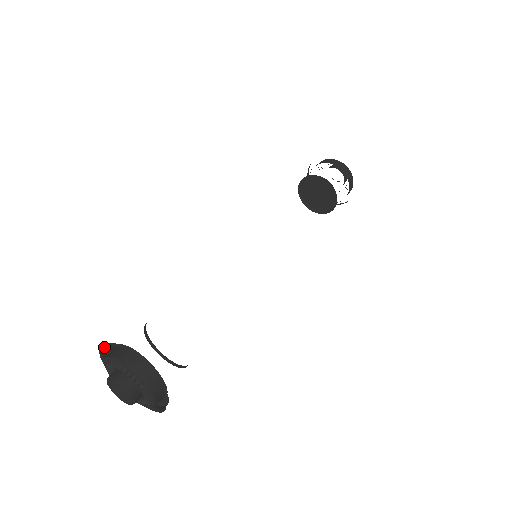
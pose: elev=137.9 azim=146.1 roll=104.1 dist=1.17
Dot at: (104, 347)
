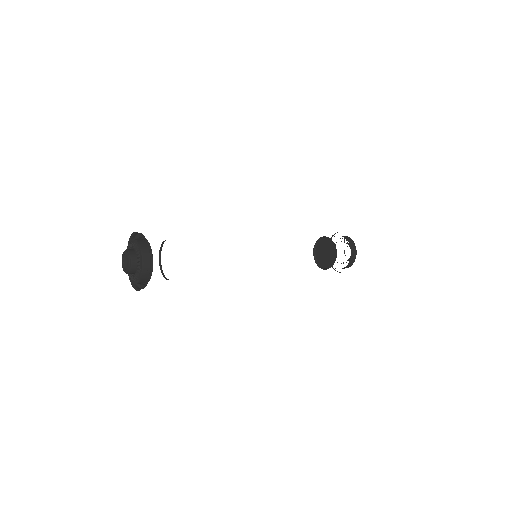
Dot at: occluded
